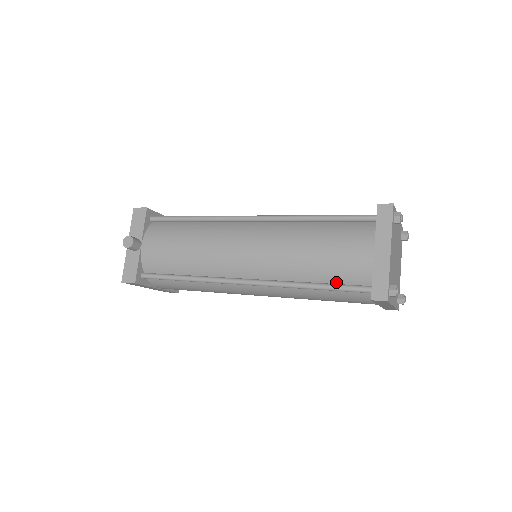
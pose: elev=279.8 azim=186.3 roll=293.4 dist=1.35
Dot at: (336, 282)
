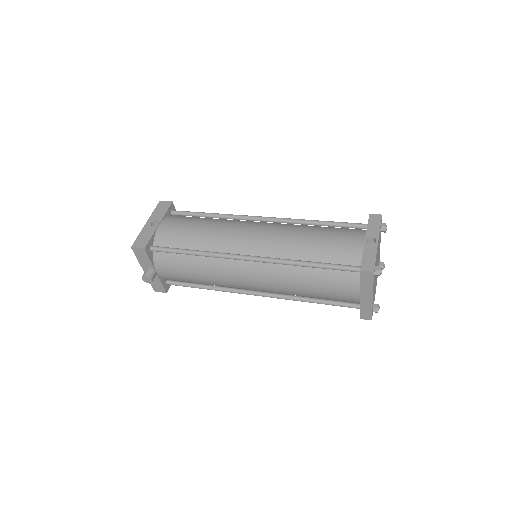
Dot at: (331, 300)
